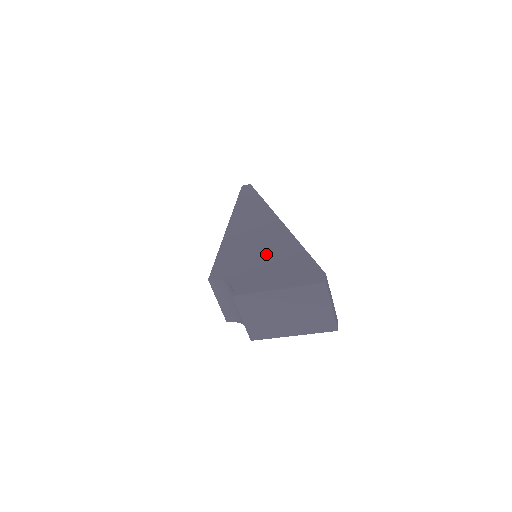
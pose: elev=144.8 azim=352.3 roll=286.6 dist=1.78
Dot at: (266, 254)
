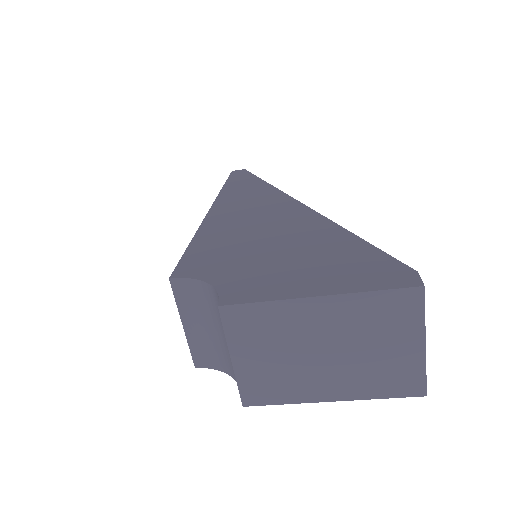
Dot at: (282, 242)
